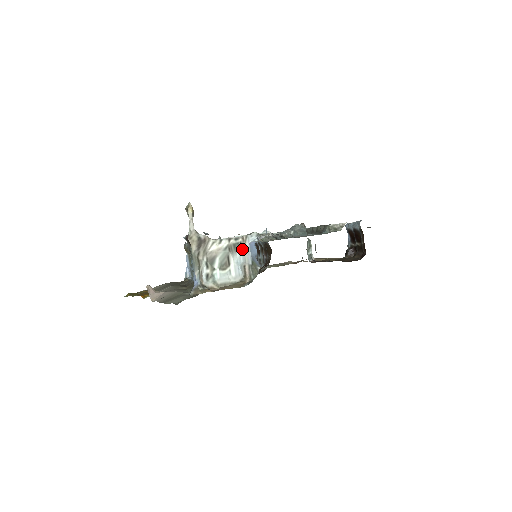
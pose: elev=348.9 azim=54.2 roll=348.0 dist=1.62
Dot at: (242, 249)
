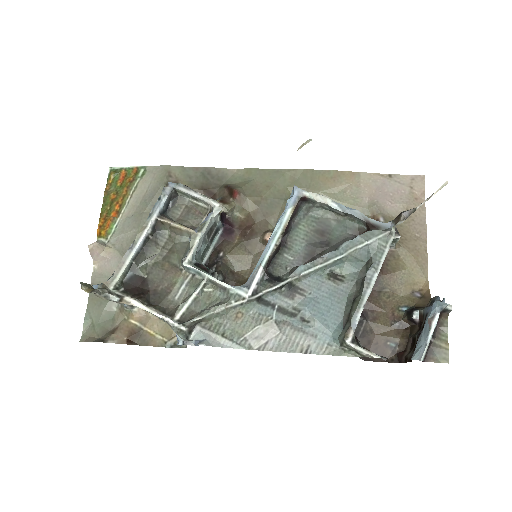
Dot at: occluded
